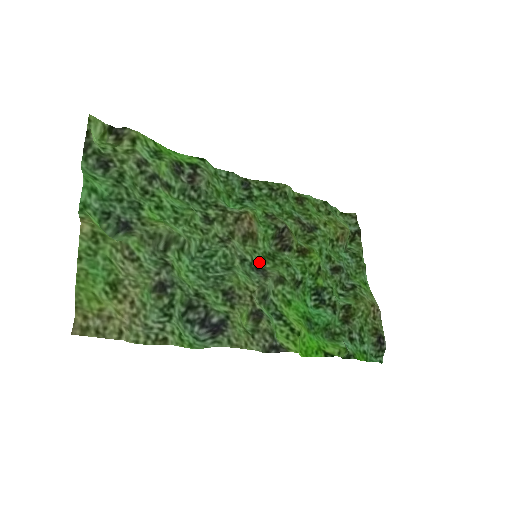
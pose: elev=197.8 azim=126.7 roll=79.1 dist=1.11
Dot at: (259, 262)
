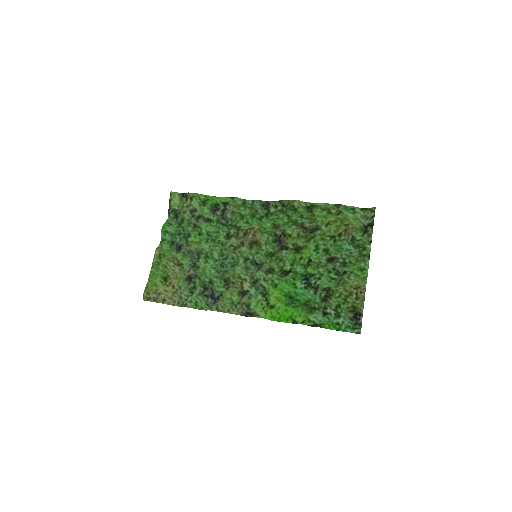
Dot at: (260, 259)
